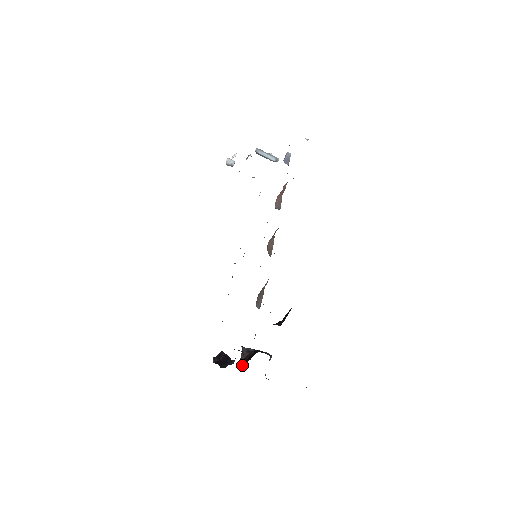
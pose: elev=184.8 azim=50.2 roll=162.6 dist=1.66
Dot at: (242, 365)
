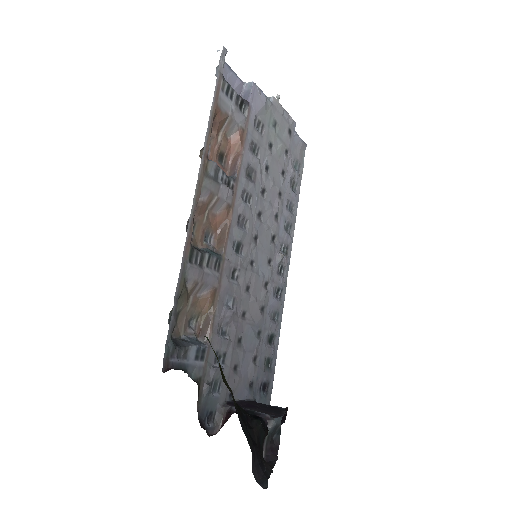
Dot at: (209, 436)
